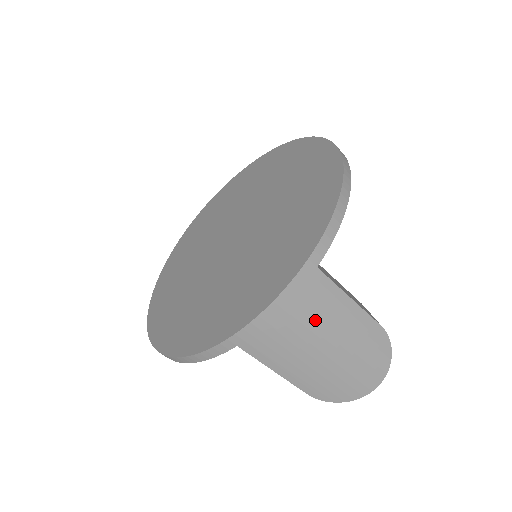
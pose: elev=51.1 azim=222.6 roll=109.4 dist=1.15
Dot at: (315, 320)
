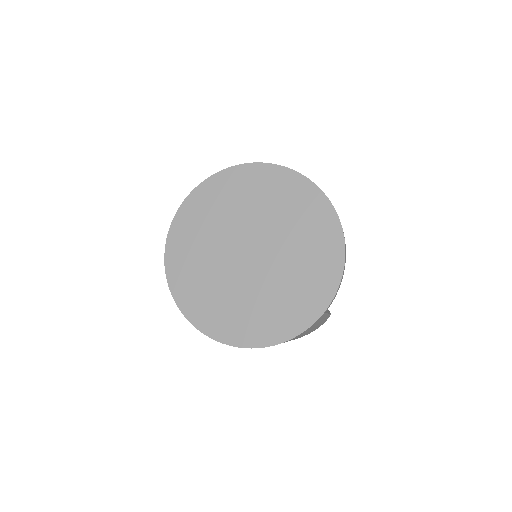
Dot at: occluded
